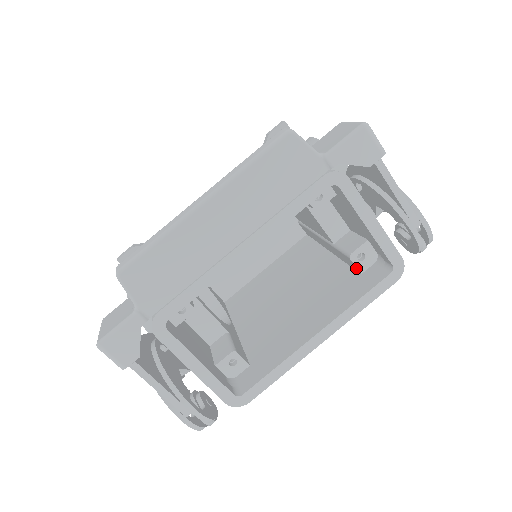
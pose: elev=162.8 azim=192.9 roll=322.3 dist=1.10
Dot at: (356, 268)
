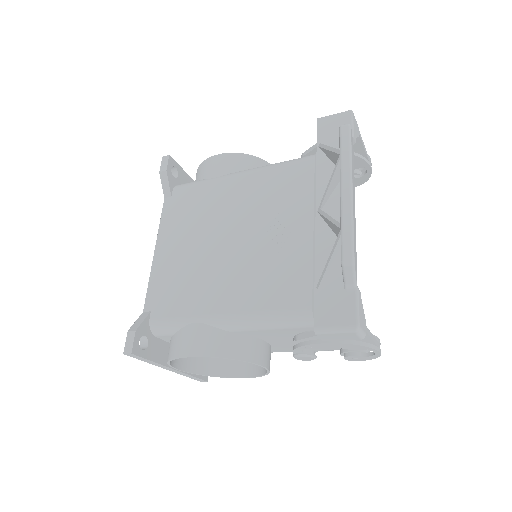
Dot at: occluded
